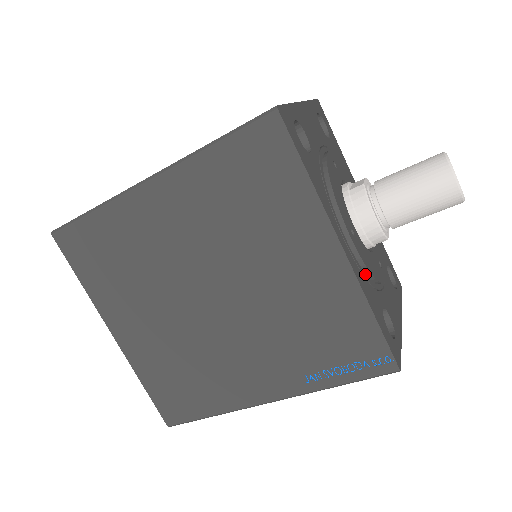
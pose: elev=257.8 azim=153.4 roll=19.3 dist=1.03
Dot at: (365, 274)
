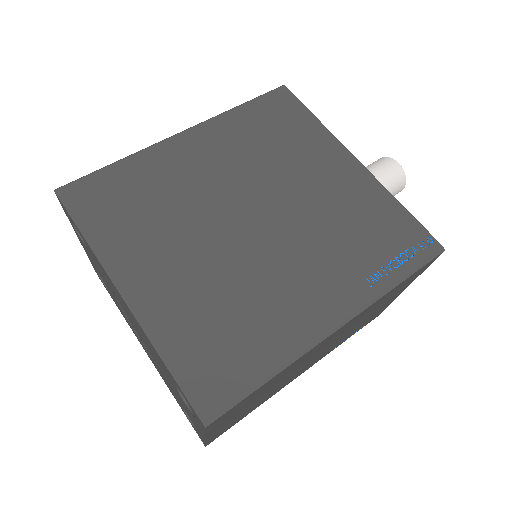
Dot at: occluded
